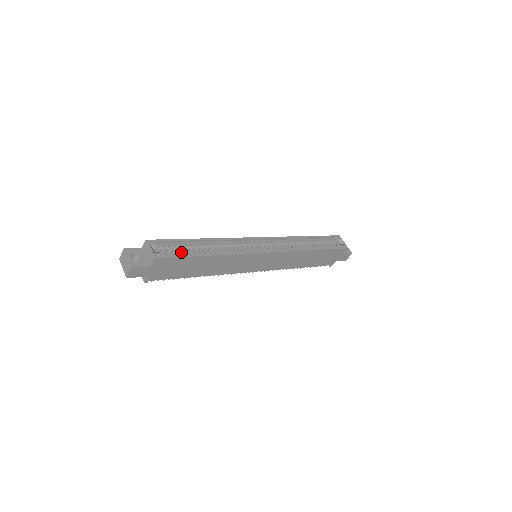
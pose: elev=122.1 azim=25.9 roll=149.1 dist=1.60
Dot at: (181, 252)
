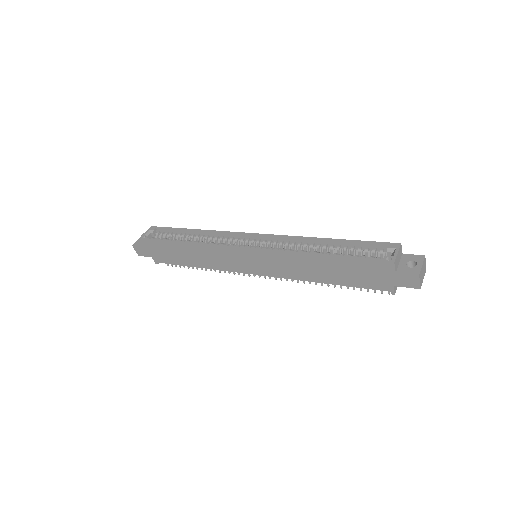
Dot at: (167, 238)
